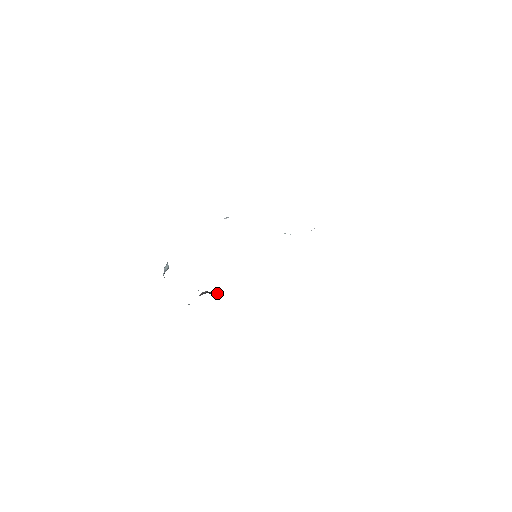
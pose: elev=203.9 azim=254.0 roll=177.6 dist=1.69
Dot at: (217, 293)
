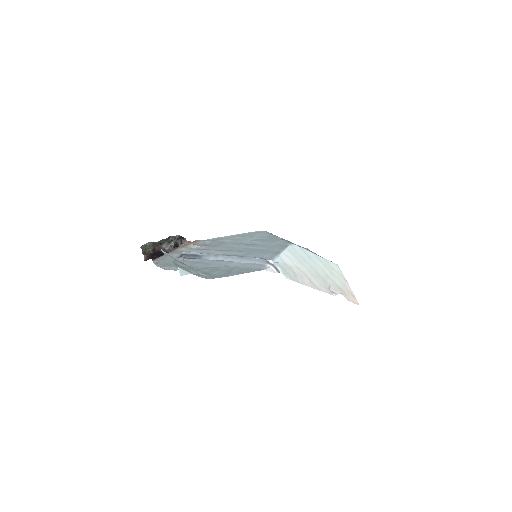
Dot at: (181, 243)
